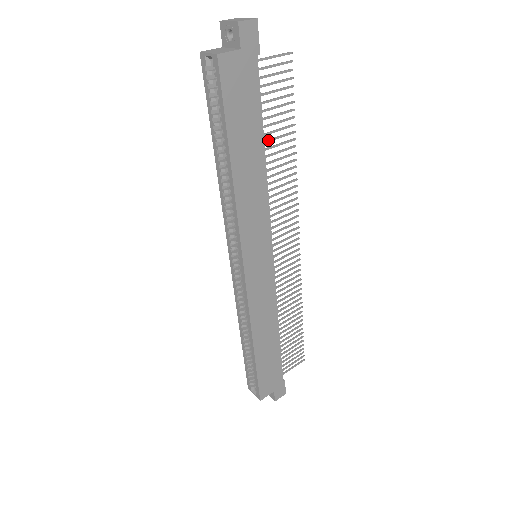
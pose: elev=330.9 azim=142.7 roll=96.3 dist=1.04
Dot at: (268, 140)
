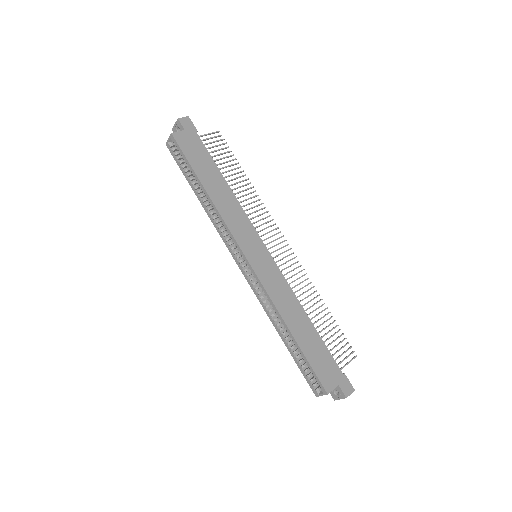
Dot at: (226, 176)
